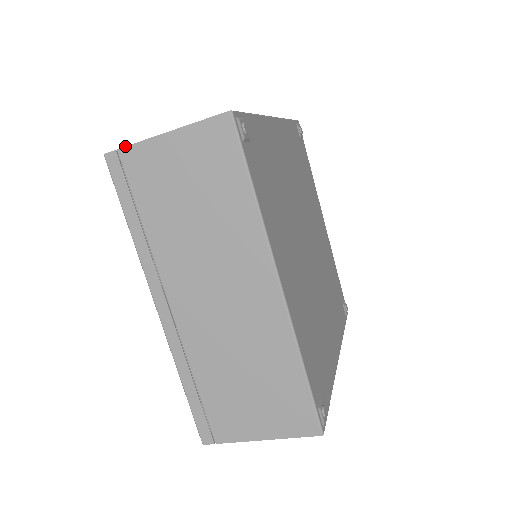
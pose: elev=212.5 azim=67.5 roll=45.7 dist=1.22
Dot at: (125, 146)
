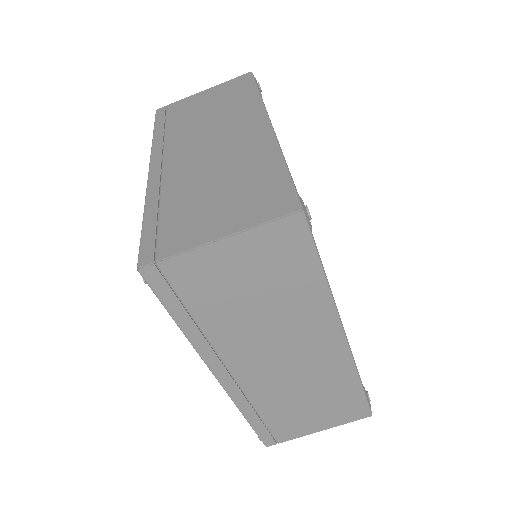
Dot at: (173, 103)
